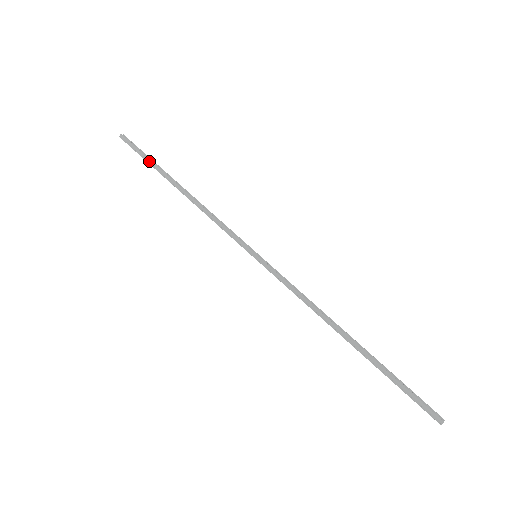
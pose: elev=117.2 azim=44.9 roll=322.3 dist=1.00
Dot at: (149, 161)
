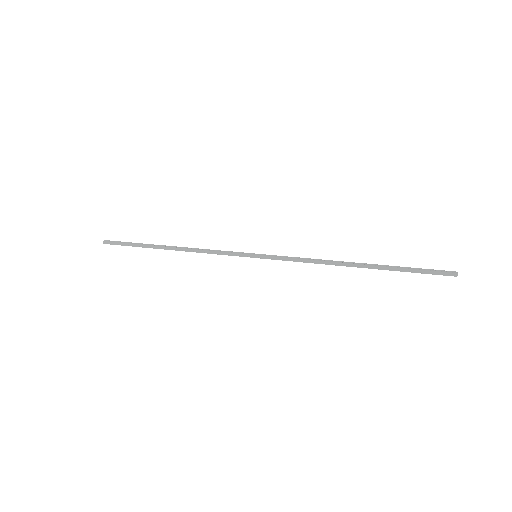
Dot at: (136, 245)
